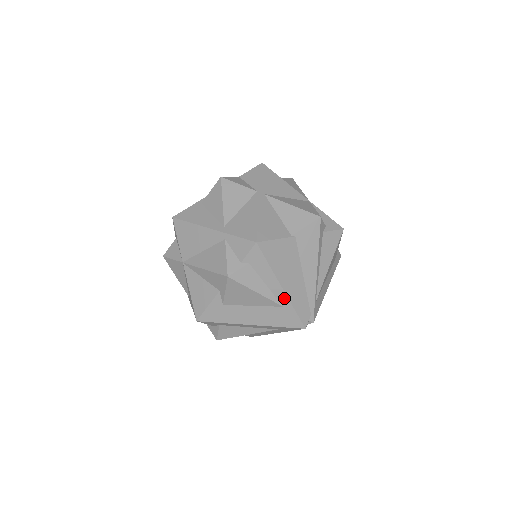
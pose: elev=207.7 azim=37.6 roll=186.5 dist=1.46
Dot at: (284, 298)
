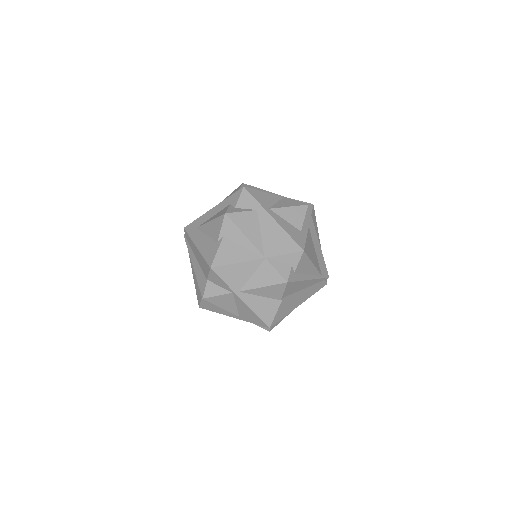
Dot at: (304, 301)
